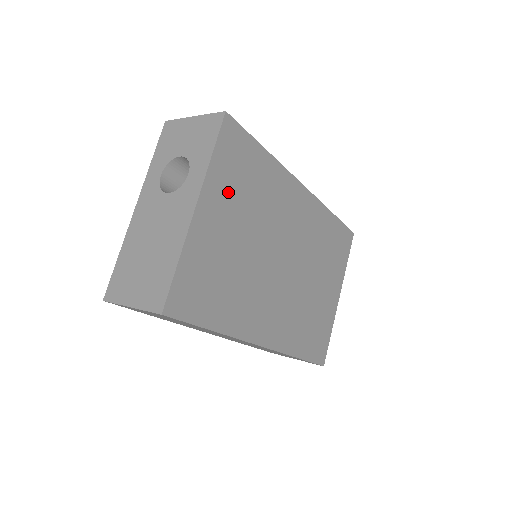
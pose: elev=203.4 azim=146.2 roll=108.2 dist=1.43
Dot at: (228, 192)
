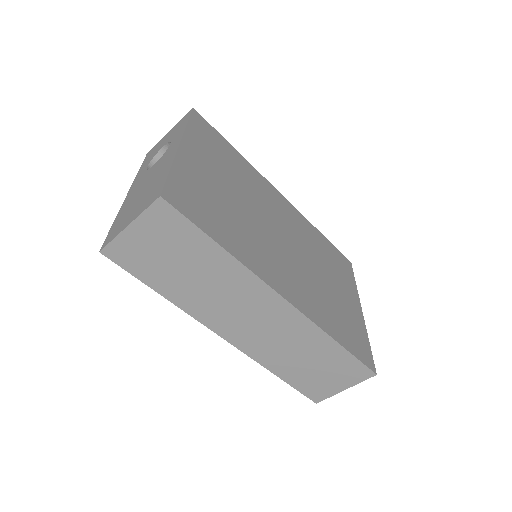
Dot at: (208, 154)
